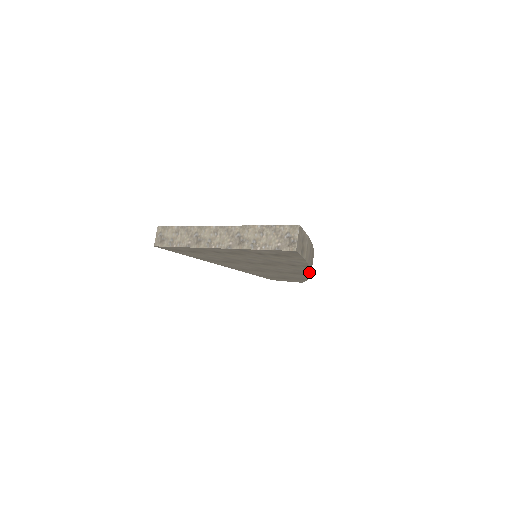
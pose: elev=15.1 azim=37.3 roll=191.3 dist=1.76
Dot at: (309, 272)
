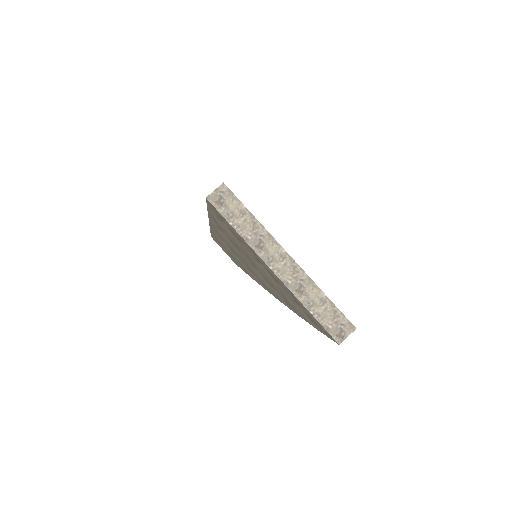
Dot at: occluded
